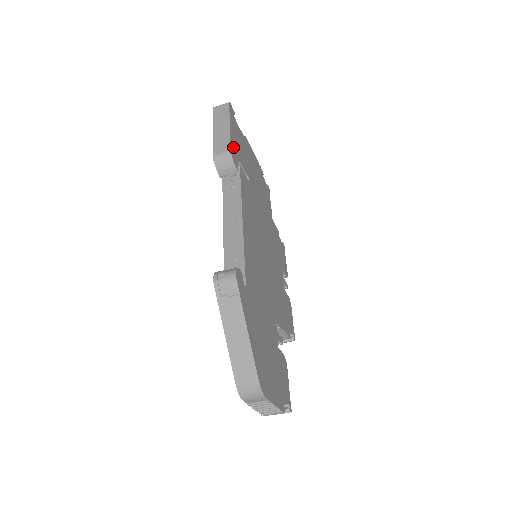
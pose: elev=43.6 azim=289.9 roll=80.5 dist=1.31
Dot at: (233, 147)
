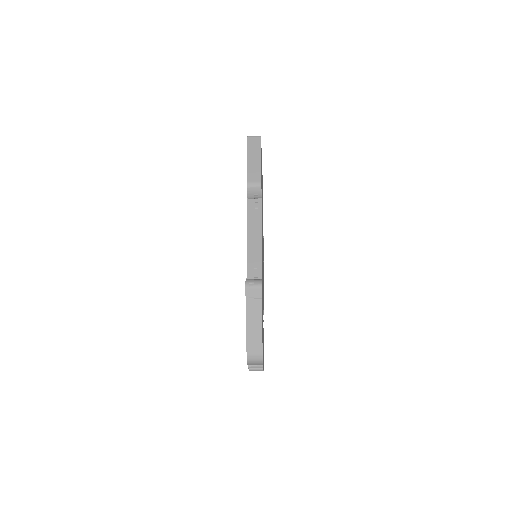
Dot at: (261, 178)
